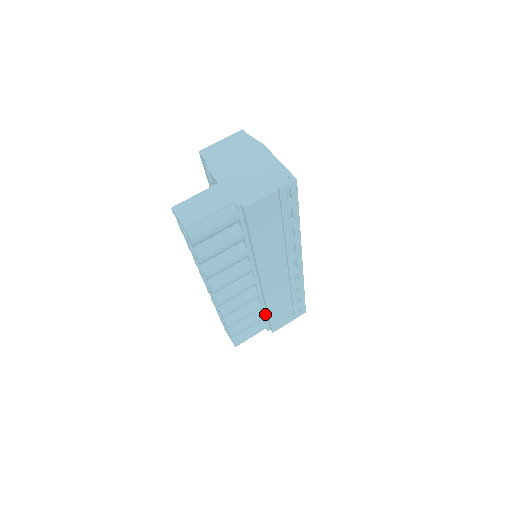
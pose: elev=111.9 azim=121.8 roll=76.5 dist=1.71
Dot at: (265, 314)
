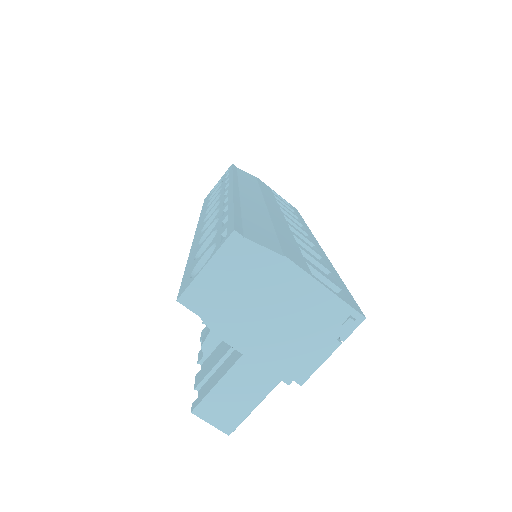
Dot at: occluded
